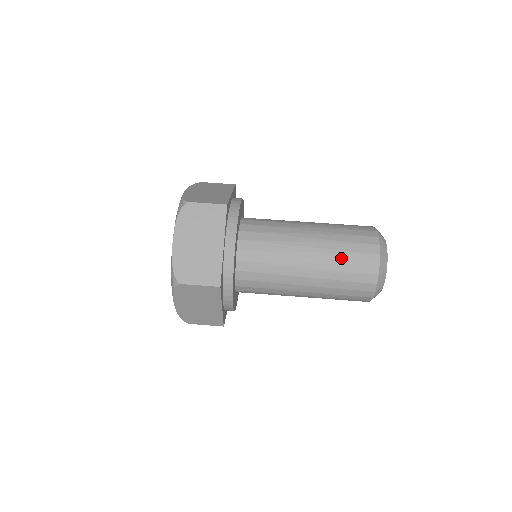
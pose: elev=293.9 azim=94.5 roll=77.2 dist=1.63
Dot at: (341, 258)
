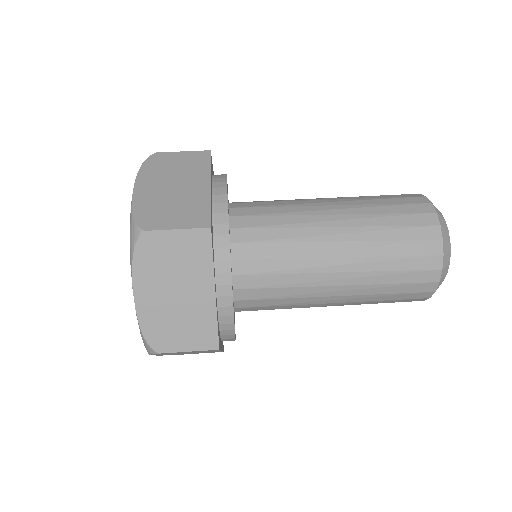
Dot at: (387, 268)
